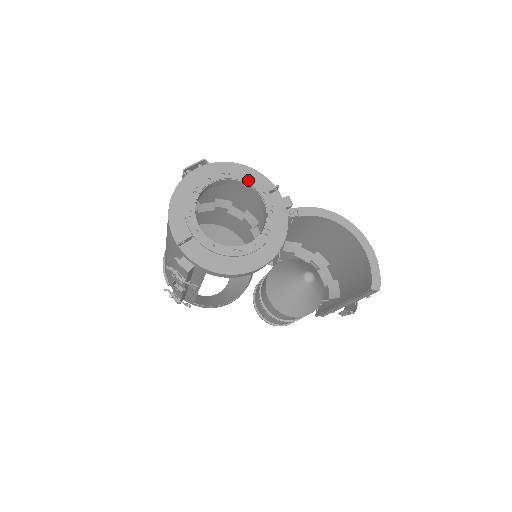
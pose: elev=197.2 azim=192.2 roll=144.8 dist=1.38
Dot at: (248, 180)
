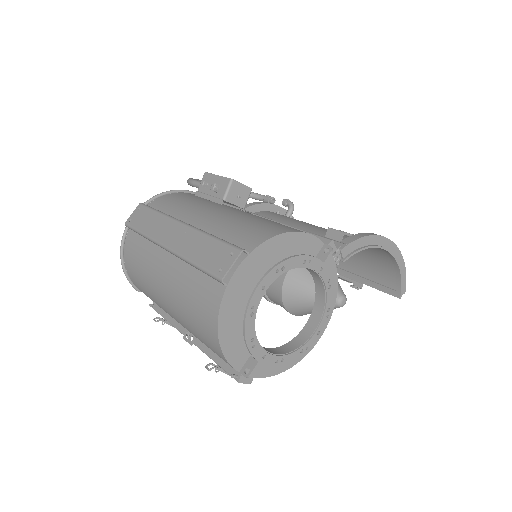
Dot at: (295, 251)
